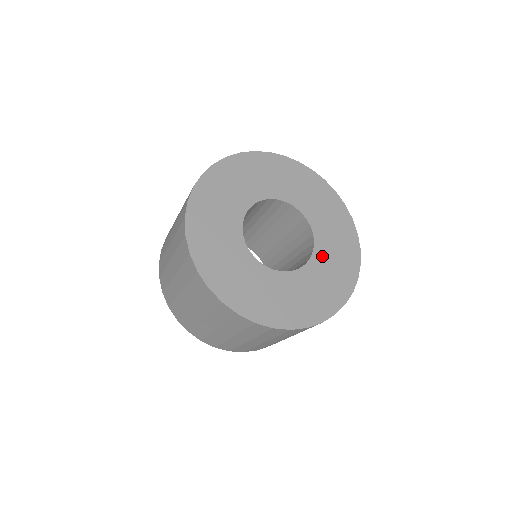
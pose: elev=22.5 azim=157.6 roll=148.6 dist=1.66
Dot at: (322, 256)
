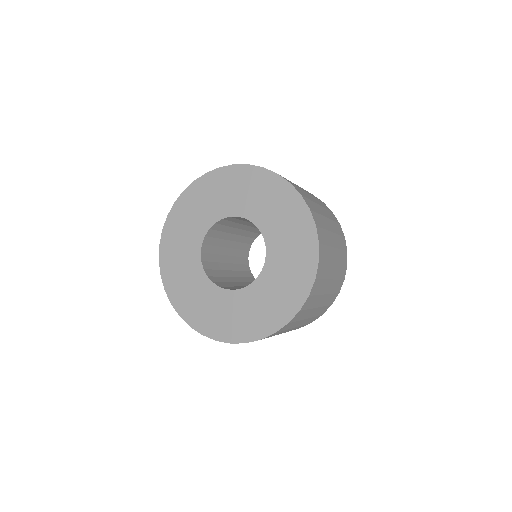
Dot at: (266, 222)
